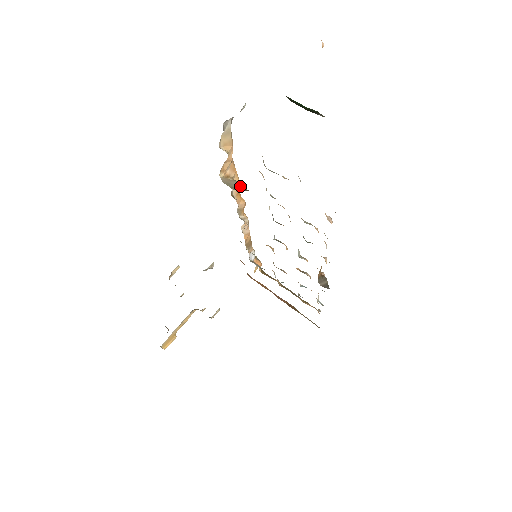
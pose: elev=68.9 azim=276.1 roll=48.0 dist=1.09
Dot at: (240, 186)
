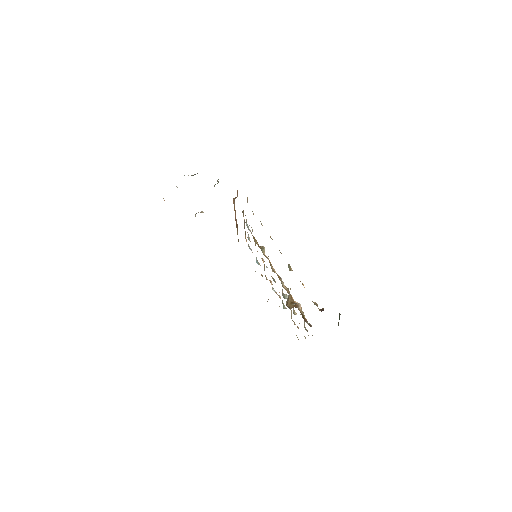
Dot at: (289, 294)
